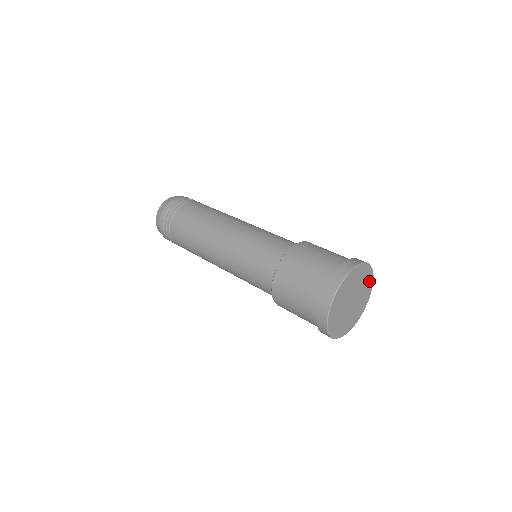
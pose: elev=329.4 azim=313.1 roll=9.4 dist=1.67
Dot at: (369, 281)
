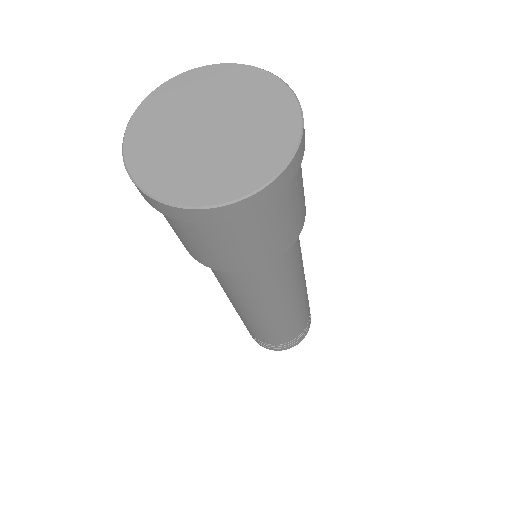
Dot at: (284, 127)
